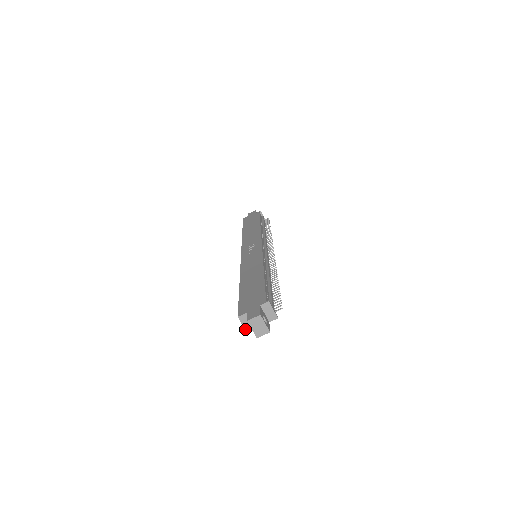
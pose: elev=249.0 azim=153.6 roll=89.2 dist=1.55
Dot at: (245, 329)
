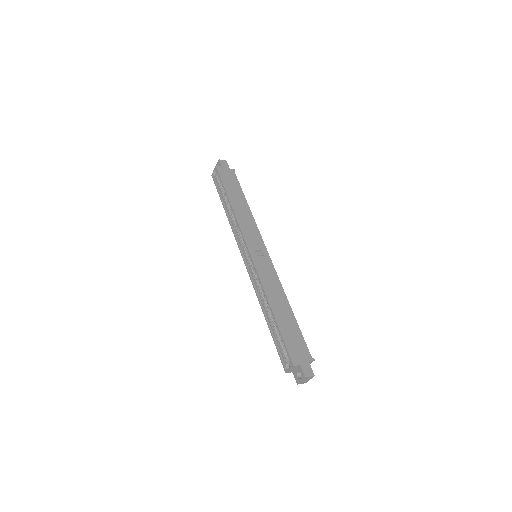
Dot at: (288, 371)
